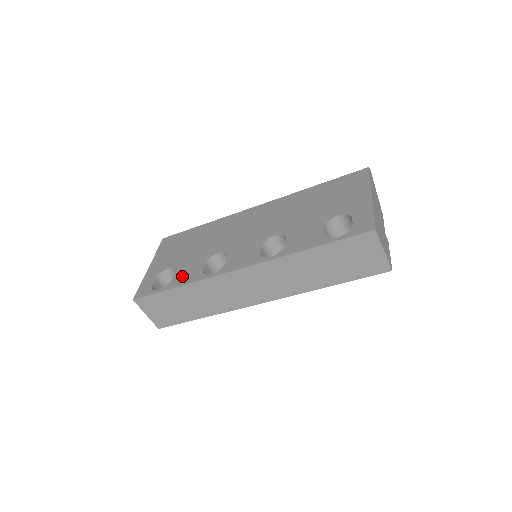
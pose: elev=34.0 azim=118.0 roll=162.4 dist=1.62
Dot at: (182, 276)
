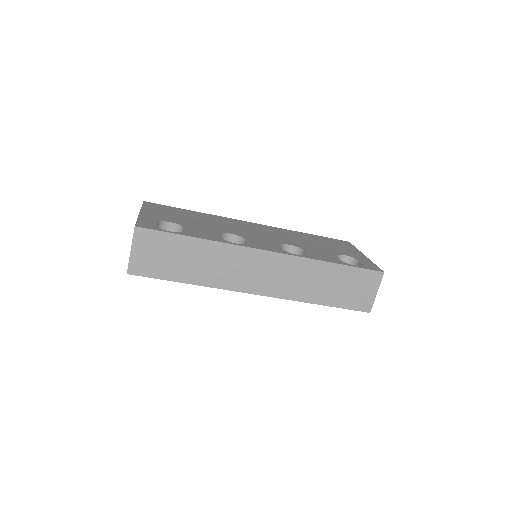
Dot at: (197, 233)
